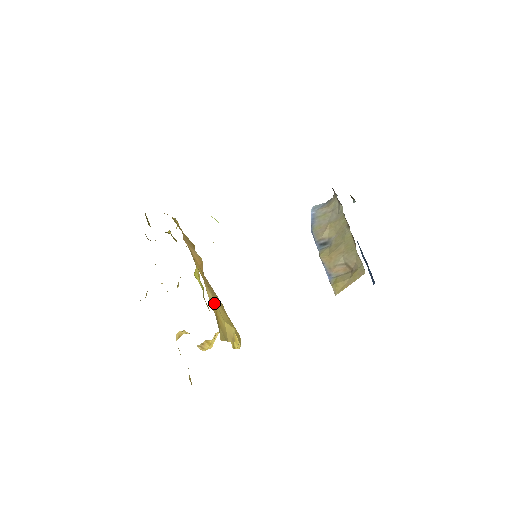
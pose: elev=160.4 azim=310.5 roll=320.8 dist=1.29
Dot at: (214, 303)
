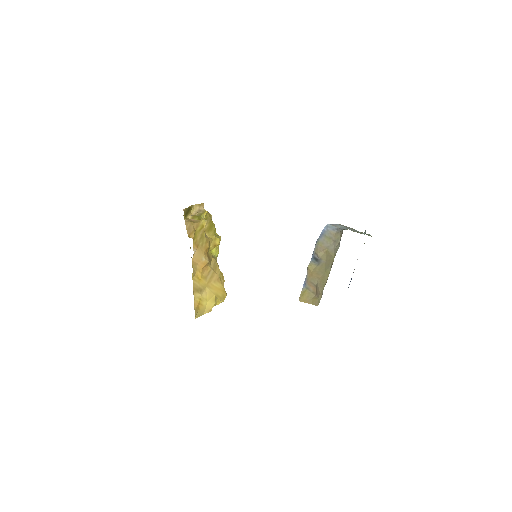
Dot at: (200, 297)
